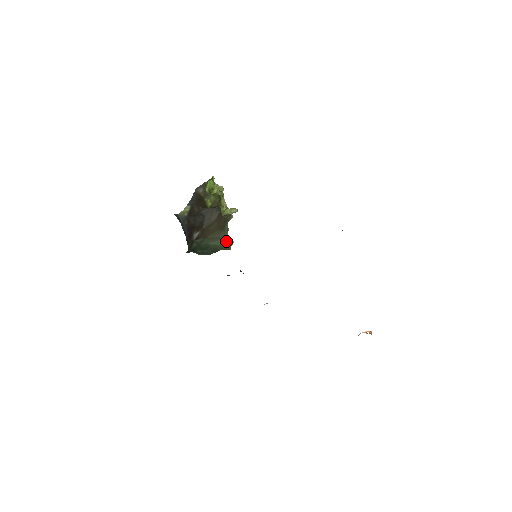
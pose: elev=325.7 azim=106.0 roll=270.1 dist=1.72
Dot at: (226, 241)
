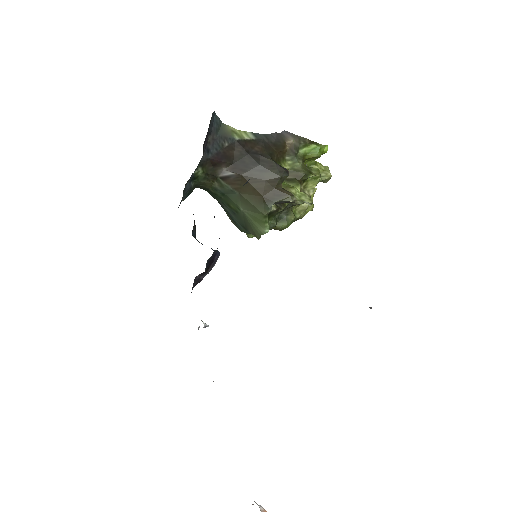
Dot at: (260, 222)
